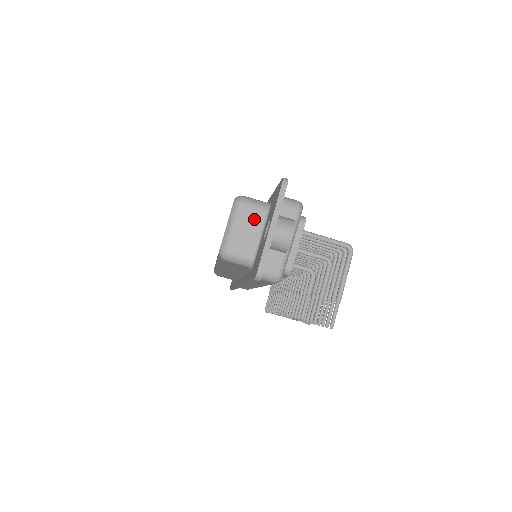
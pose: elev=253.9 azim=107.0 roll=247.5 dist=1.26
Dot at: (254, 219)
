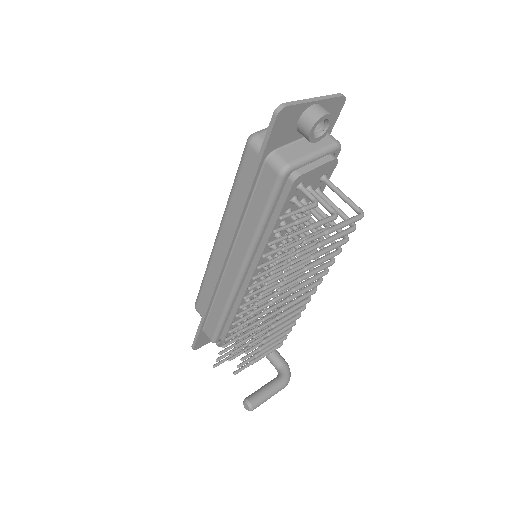
Dot at: occluded
